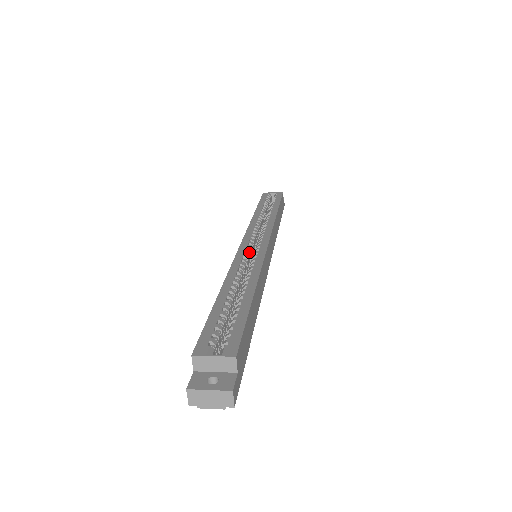
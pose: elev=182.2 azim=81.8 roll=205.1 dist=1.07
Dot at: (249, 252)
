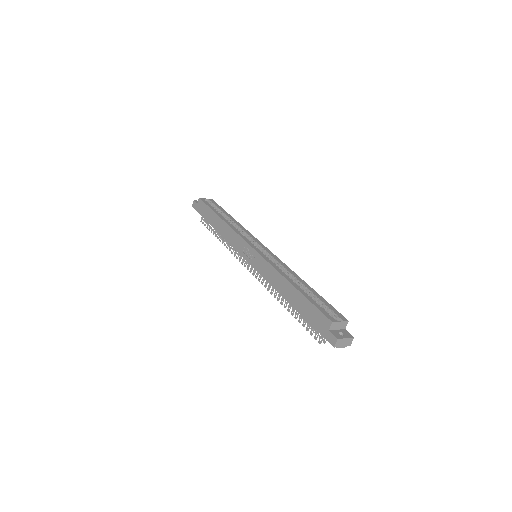
Dot at: occluded
